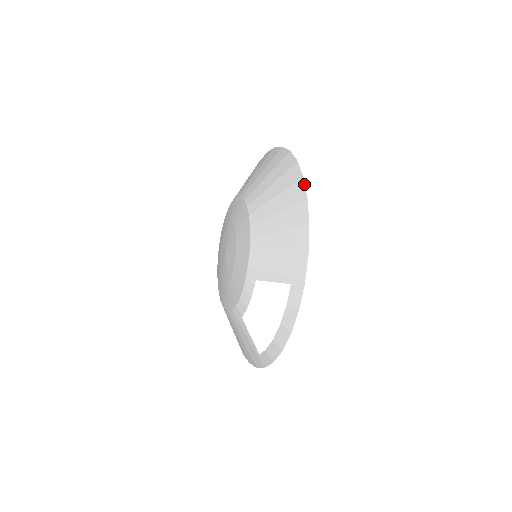
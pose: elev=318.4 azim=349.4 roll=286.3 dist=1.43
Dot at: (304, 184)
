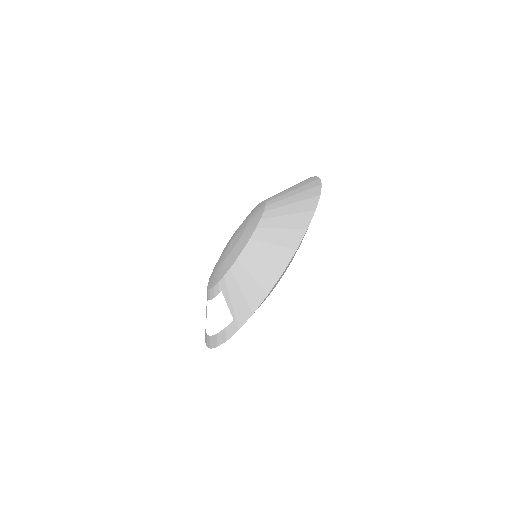
Dot at: (292, 257)
